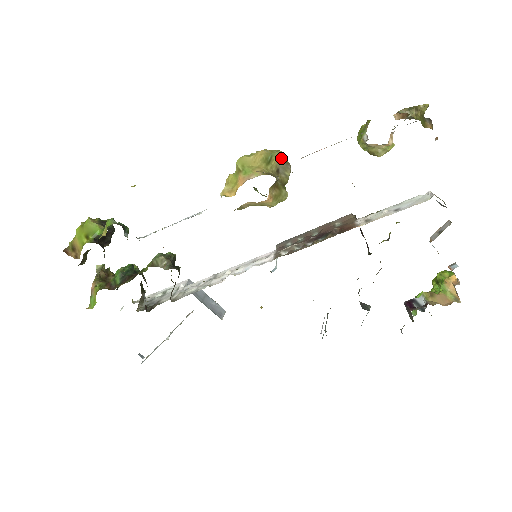
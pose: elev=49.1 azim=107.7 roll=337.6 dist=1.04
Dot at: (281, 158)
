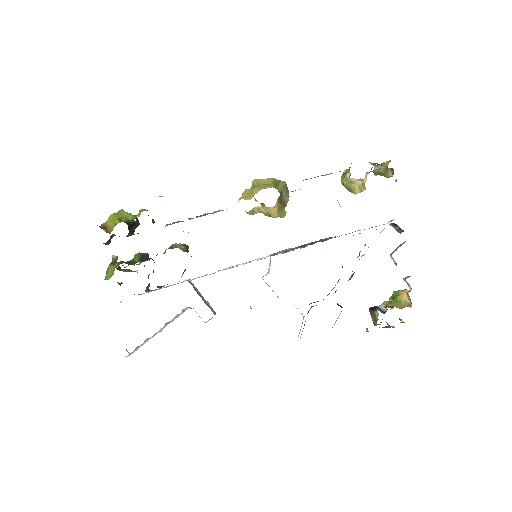
Dot at: (285, 186)
